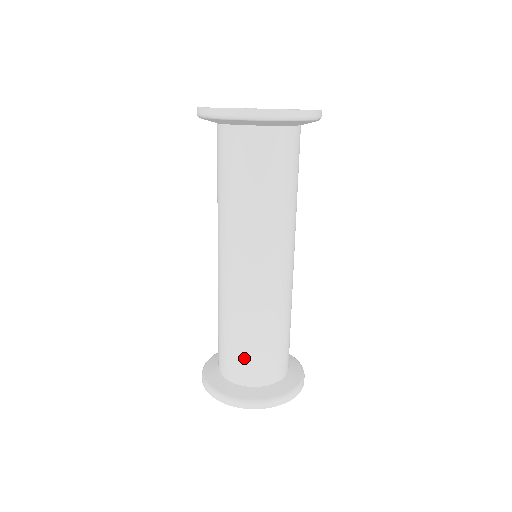
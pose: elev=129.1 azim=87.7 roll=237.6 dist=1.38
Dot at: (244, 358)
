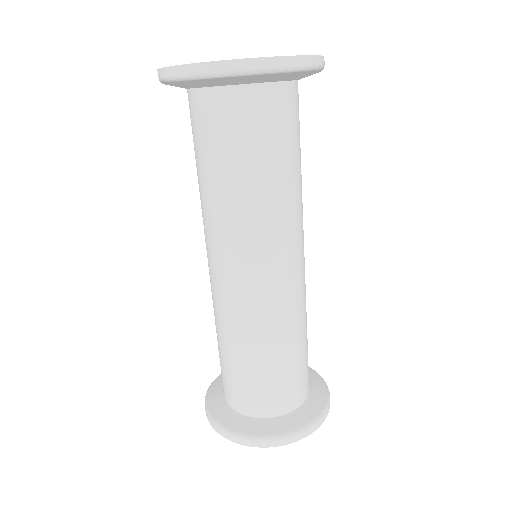
Dot at: (281, 382)
